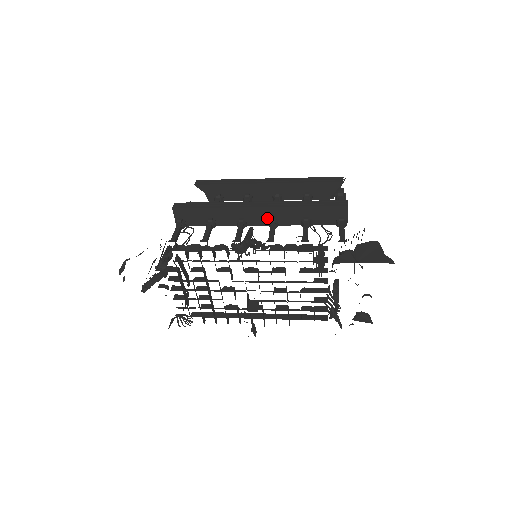
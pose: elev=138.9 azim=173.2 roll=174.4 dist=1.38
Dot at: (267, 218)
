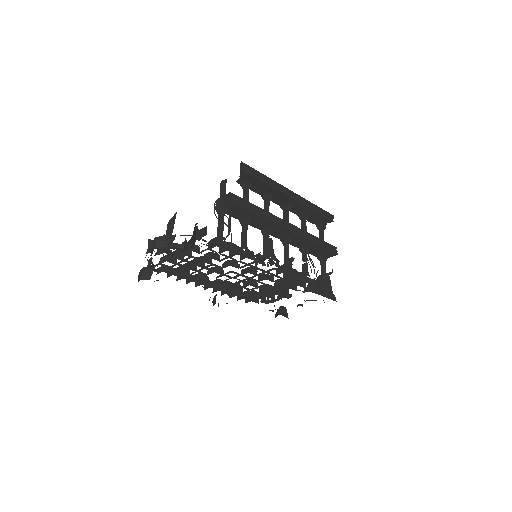
Dot at: (286, 237)
